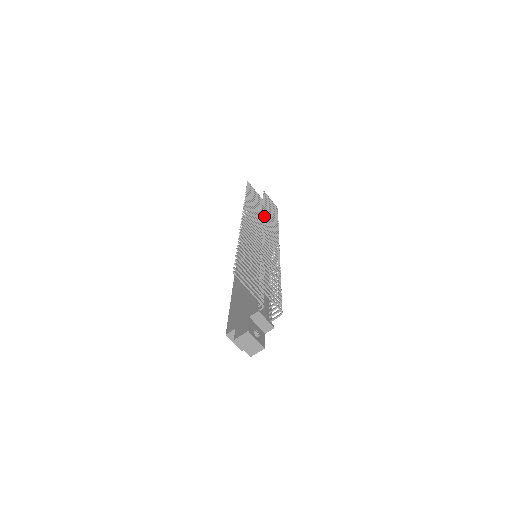
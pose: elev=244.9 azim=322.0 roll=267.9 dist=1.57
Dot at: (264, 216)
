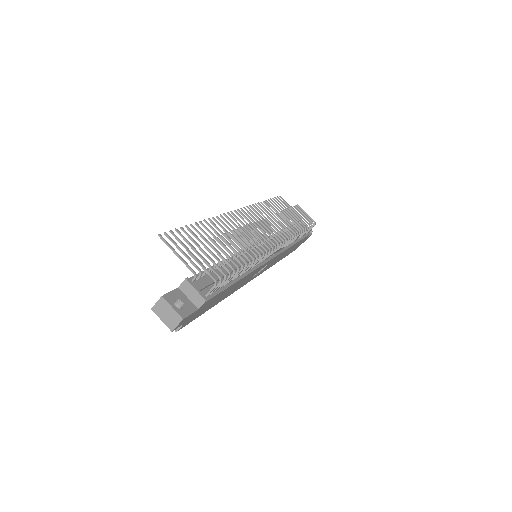
Dot at: (272, 216)
